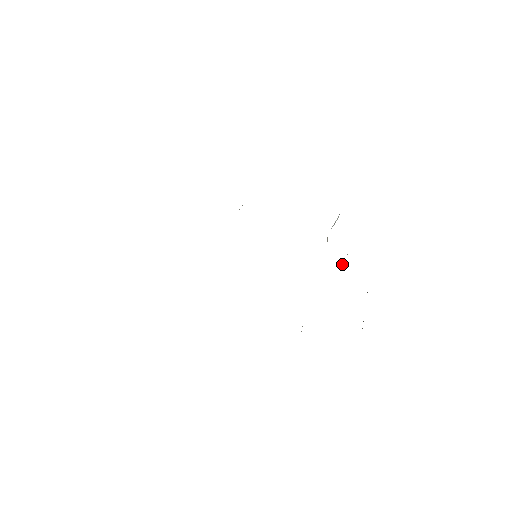
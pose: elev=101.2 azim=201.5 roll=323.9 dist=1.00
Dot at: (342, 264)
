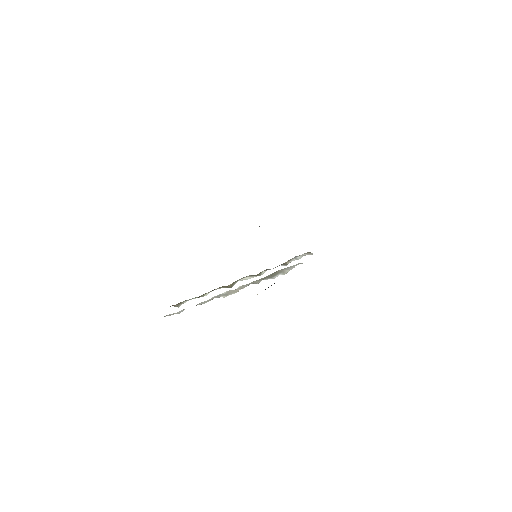
Dot at: (283, 274)
